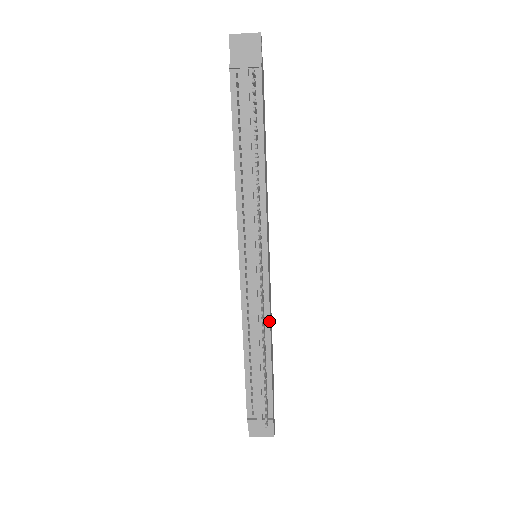
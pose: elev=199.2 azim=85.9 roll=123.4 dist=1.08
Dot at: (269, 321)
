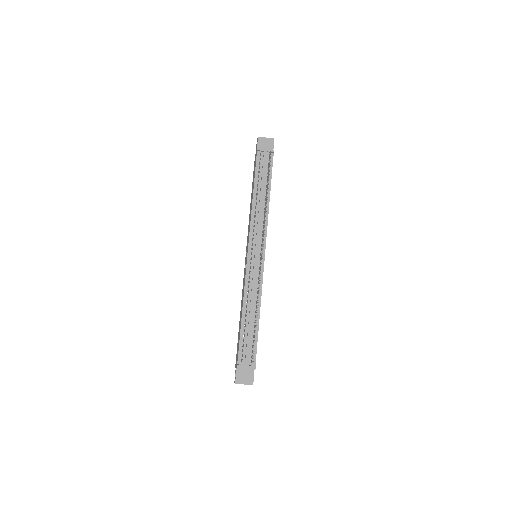
Dot at: (261, 294)
